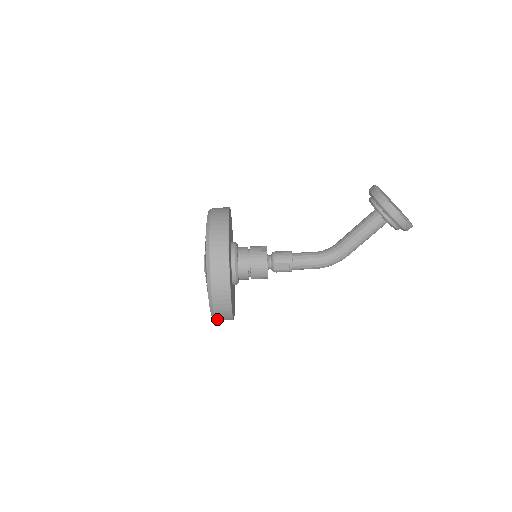
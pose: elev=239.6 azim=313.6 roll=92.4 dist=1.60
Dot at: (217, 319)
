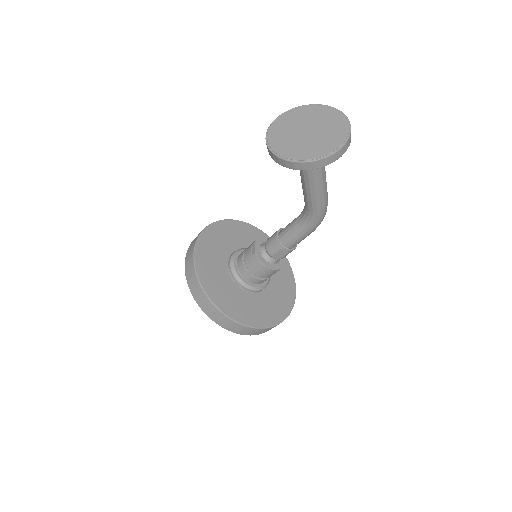
Dot at: occluded
